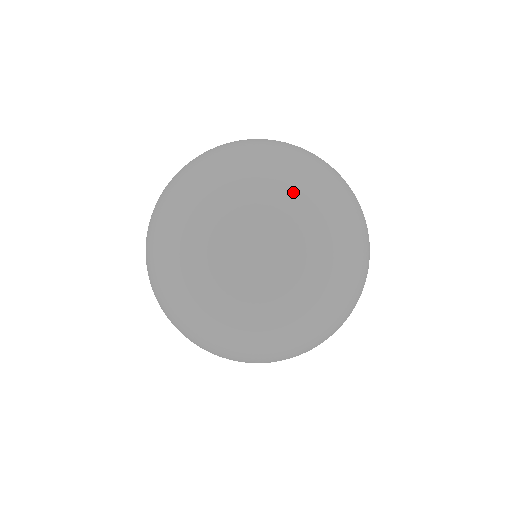
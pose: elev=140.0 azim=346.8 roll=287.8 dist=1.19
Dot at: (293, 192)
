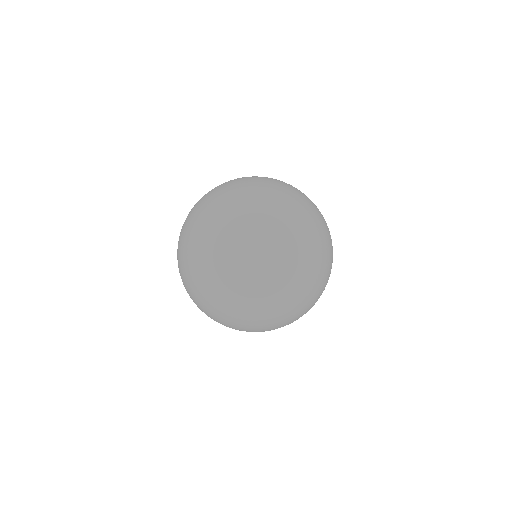
Dot at: (282, 189)
